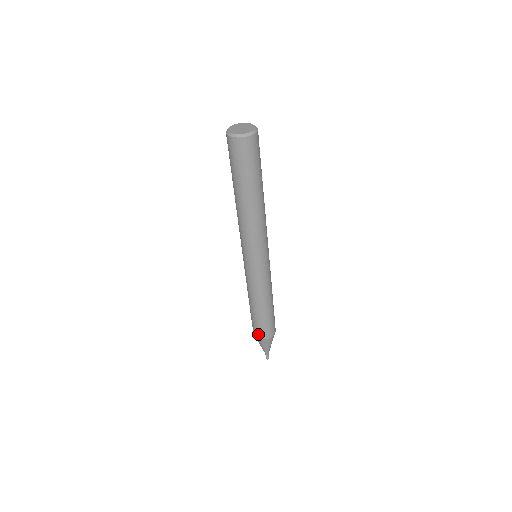
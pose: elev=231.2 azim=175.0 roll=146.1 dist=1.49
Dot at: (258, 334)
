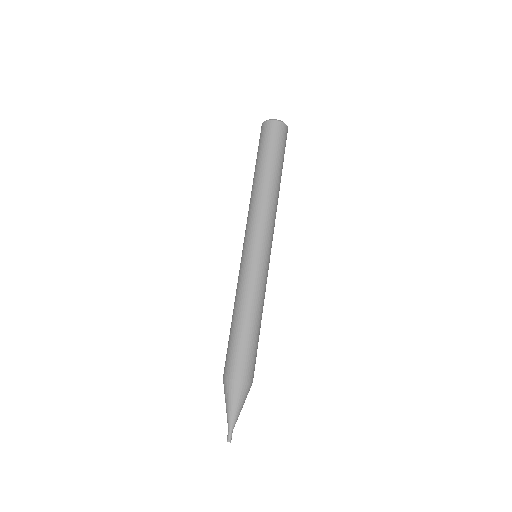
Dot at: (231, 371)
